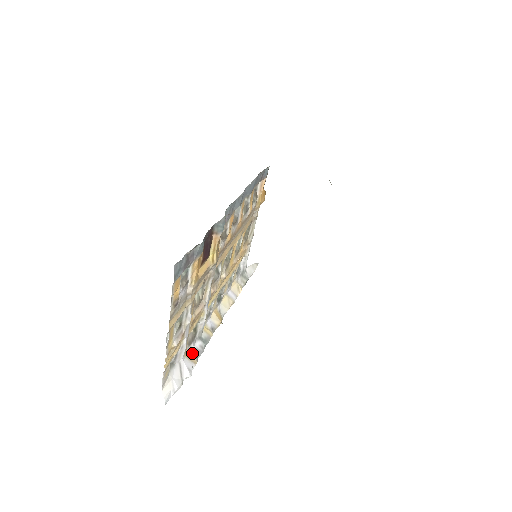
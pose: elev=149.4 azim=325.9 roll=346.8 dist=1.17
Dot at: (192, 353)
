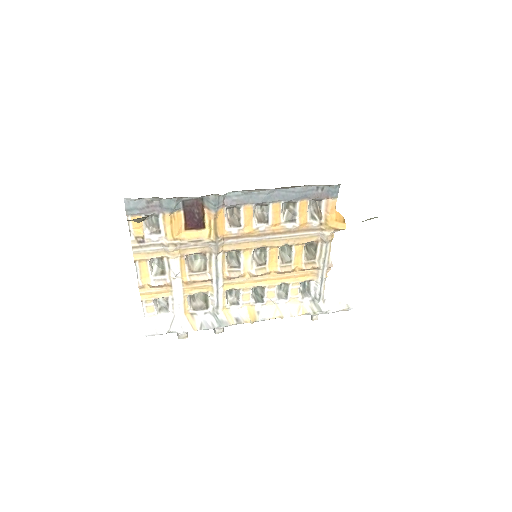
Dot at: (197, 319)
